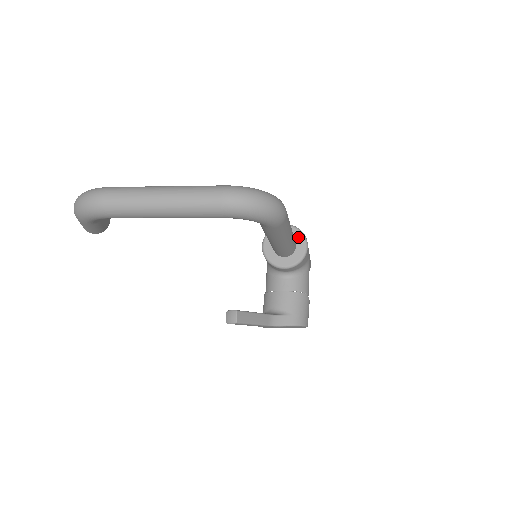
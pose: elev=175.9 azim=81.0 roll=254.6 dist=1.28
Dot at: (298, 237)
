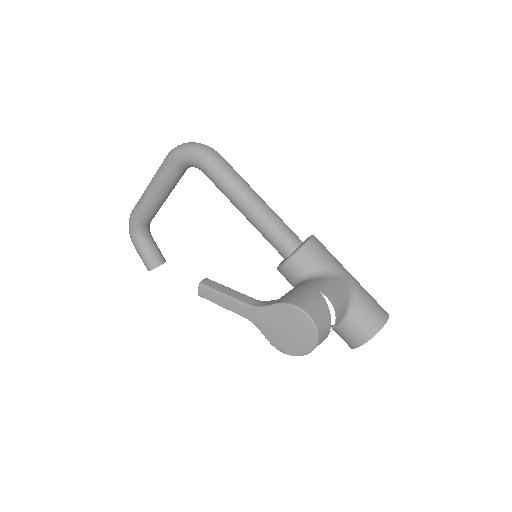
Dot at: occluded
